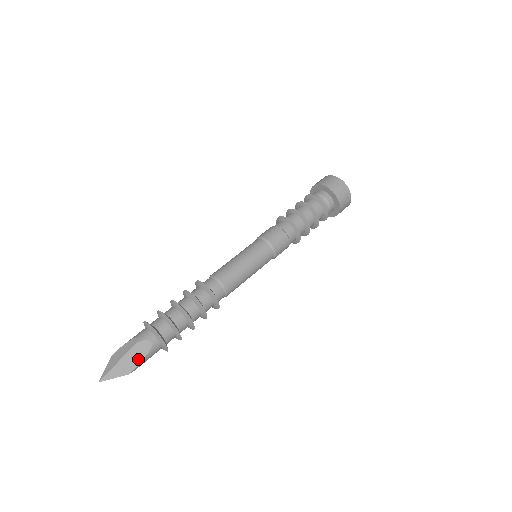
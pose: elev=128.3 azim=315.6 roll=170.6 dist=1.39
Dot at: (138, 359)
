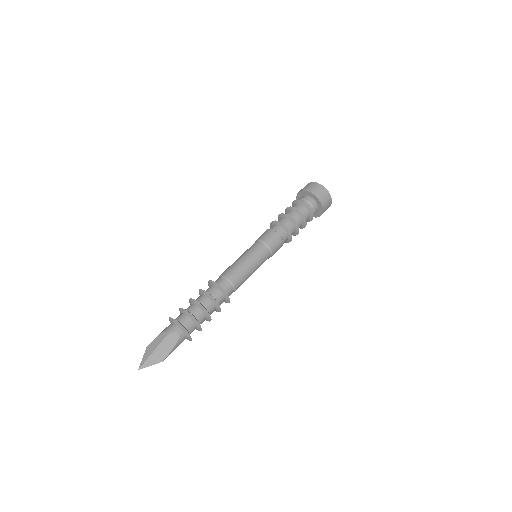
Dot at: (169, 349)
